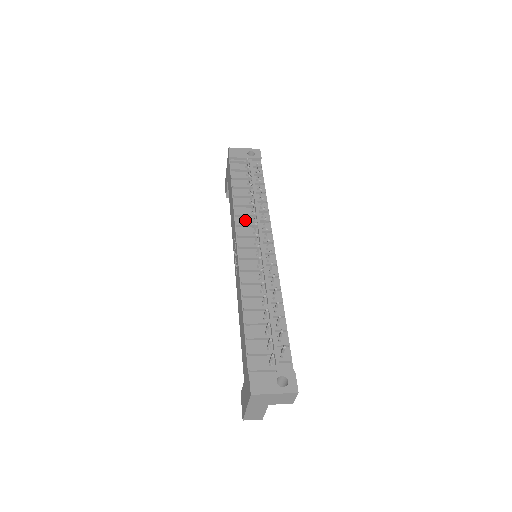
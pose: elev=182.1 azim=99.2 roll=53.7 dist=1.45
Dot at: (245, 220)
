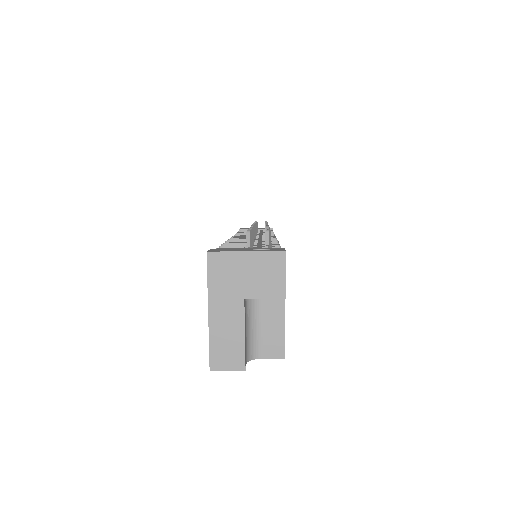
Dot at: occluded
